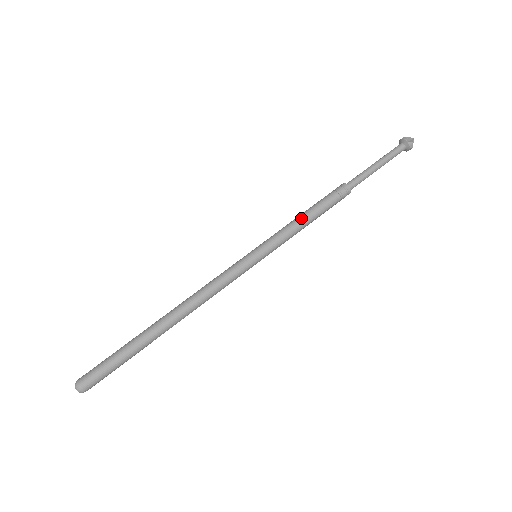
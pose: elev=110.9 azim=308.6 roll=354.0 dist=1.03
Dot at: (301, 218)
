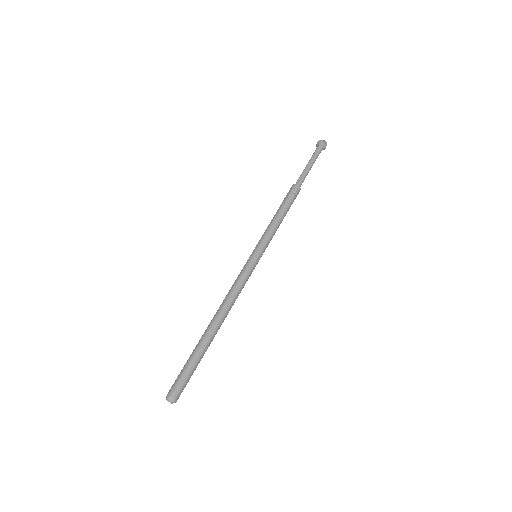
Dot at: (277, 219)
